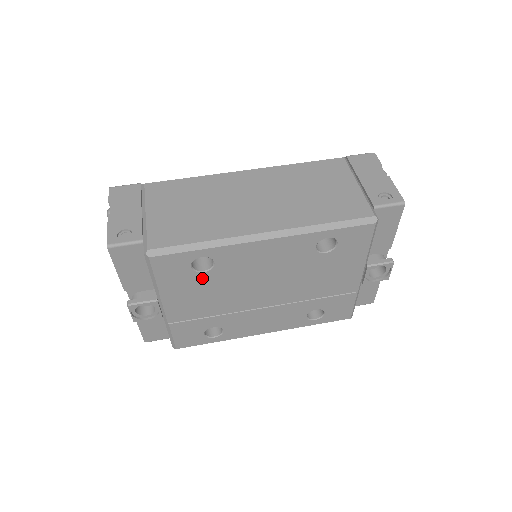
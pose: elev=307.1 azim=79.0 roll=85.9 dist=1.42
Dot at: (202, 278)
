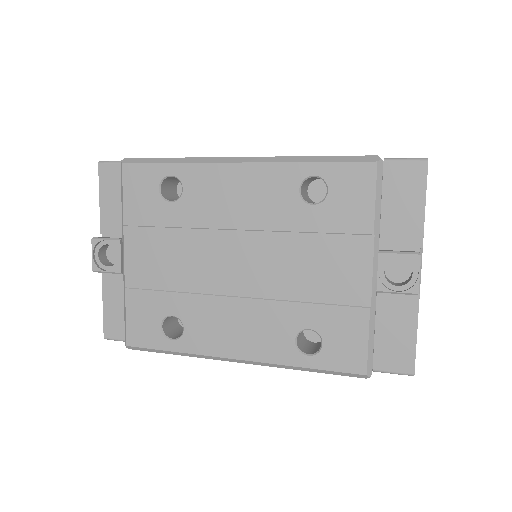
Dot at: (168, 212)
